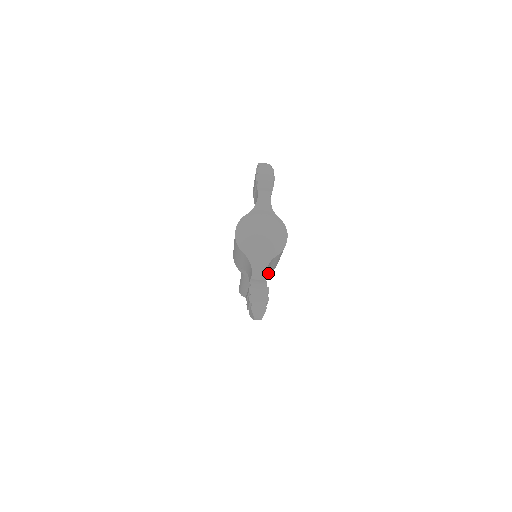
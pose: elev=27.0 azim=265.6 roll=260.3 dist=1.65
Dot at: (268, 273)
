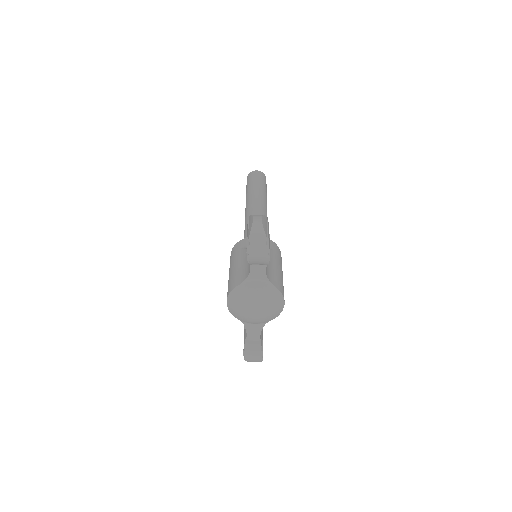
Dot at: occluded
